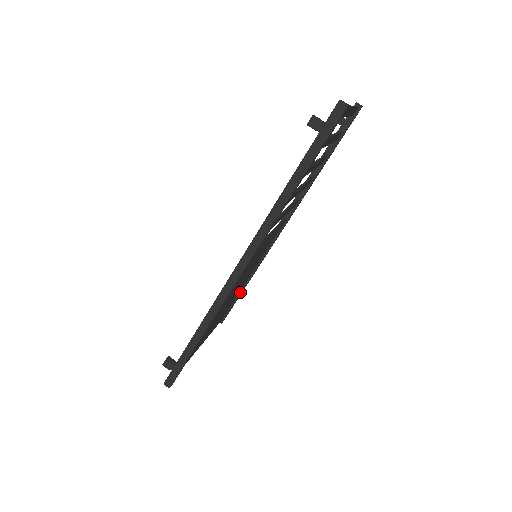
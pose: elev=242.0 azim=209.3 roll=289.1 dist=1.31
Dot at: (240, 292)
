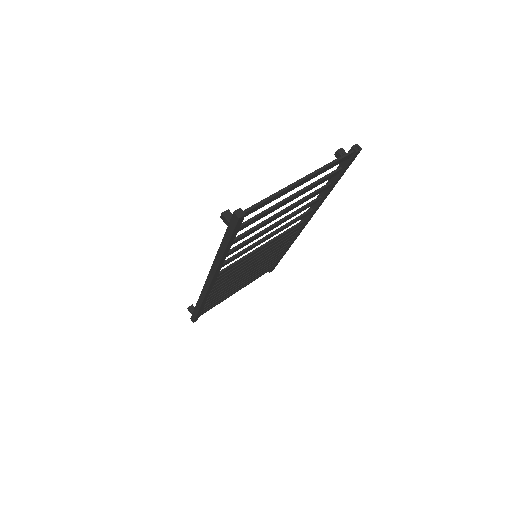
Dot at: (279, 258)
